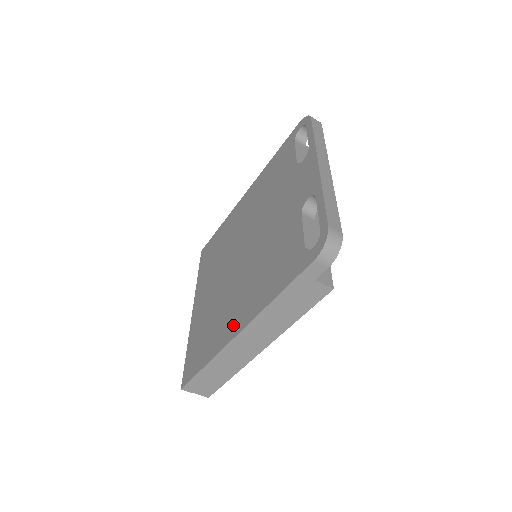
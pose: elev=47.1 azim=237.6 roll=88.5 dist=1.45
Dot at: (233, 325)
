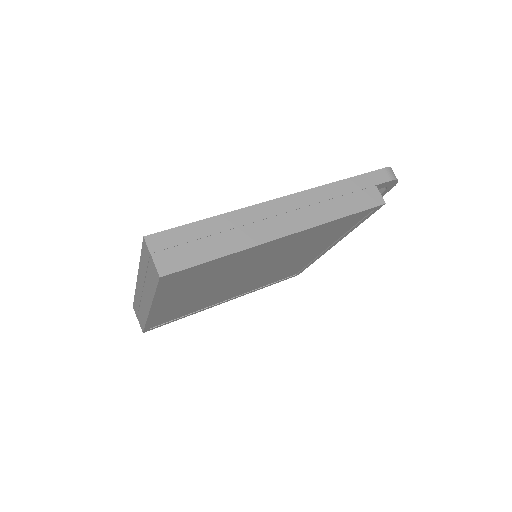
Dot at: occluded
